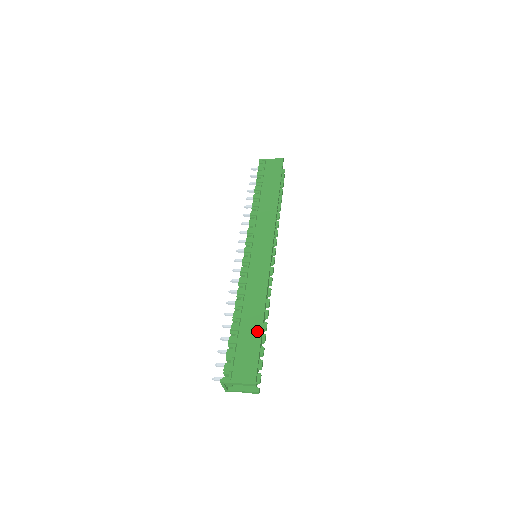
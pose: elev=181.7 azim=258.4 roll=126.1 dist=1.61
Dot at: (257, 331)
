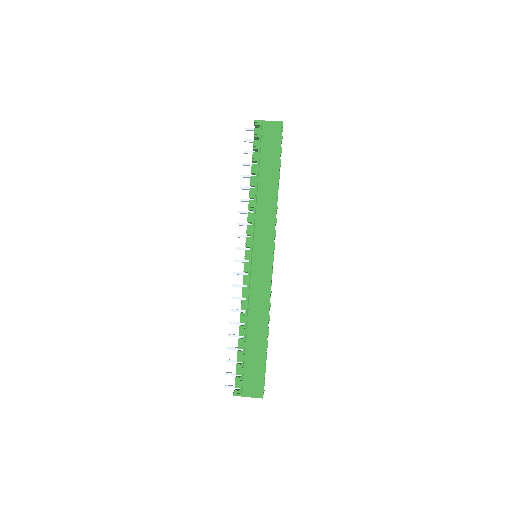
Dot at: (262, 348)
